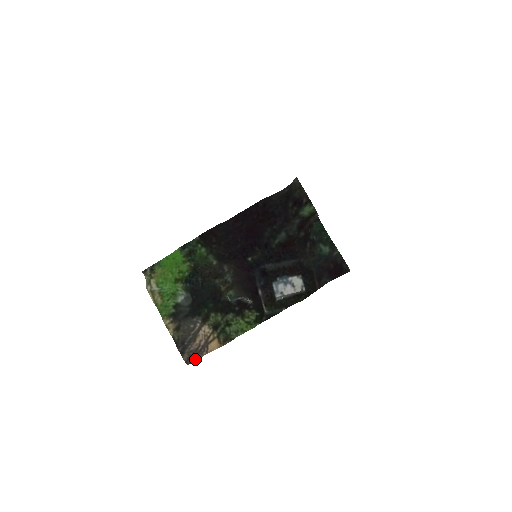
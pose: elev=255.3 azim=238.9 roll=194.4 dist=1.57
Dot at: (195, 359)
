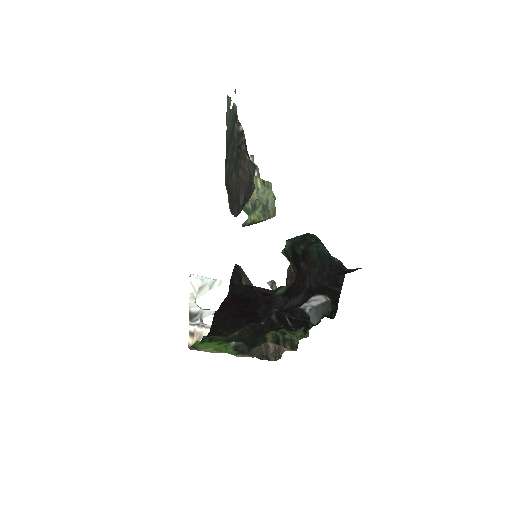
Dot at: (280, 356)
